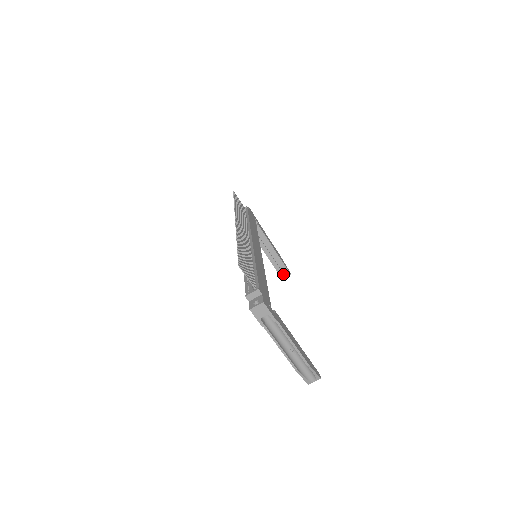
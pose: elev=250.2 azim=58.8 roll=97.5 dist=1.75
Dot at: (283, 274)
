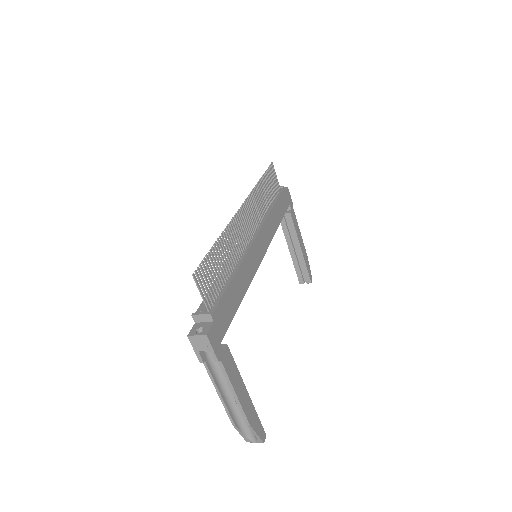
Dot at: (302, 279)
